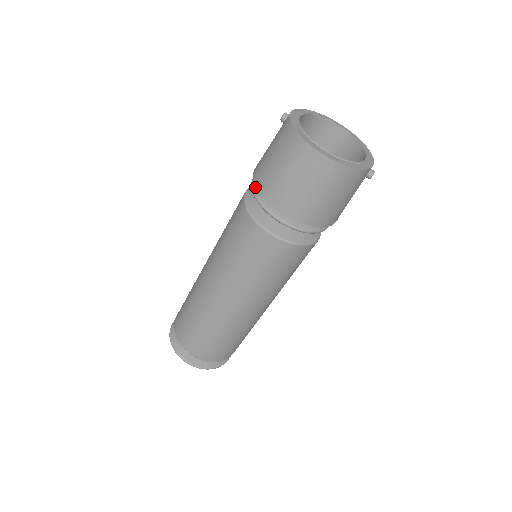
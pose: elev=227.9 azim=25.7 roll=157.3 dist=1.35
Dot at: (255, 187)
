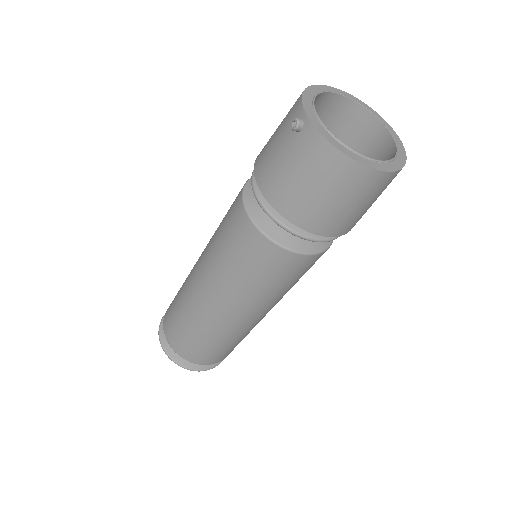
Dot at: (275, 215)
